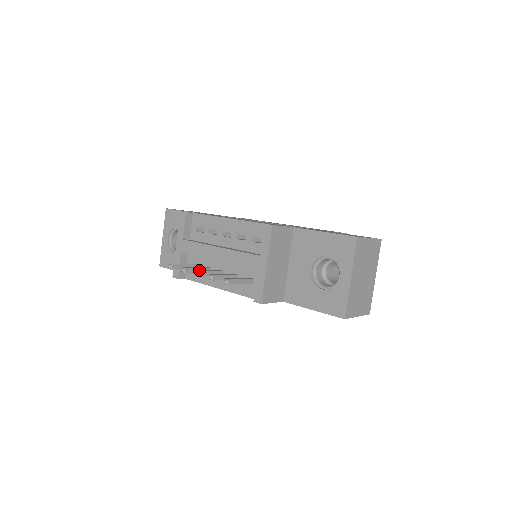
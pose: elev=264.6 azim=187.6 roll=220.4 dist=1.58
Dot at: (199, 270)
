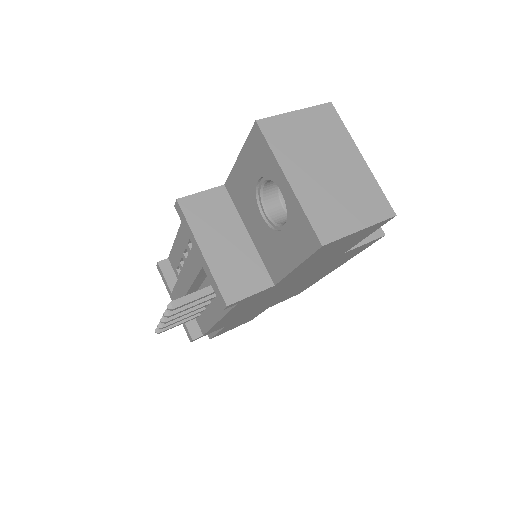
Dot at: occluded
